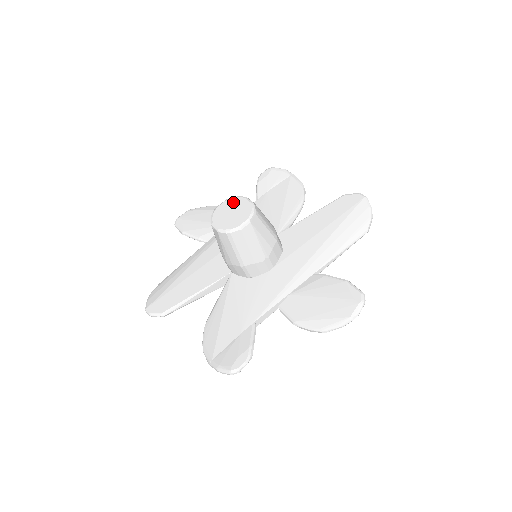
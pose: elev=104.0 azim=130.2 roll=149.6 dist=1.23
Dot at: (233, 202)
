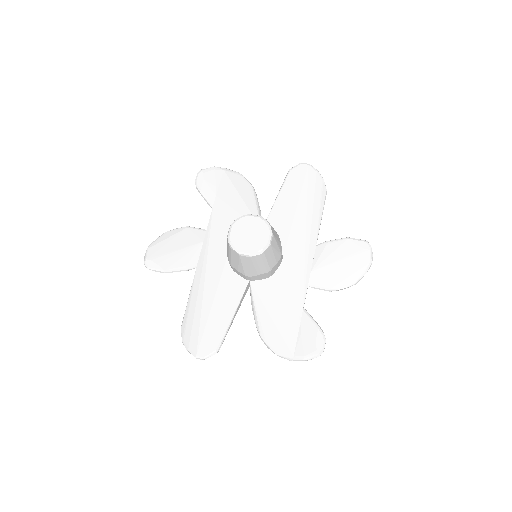
Dot at: (241, 224)
